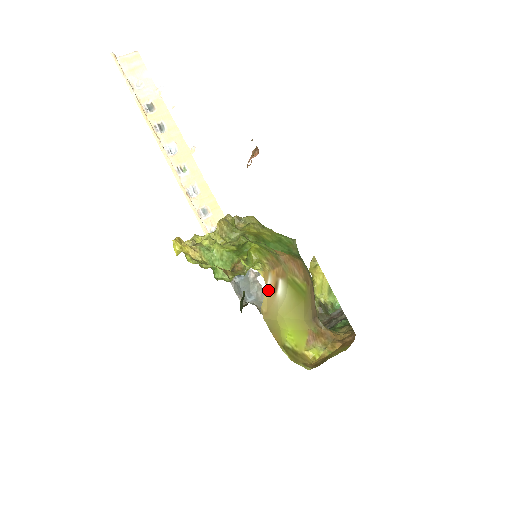
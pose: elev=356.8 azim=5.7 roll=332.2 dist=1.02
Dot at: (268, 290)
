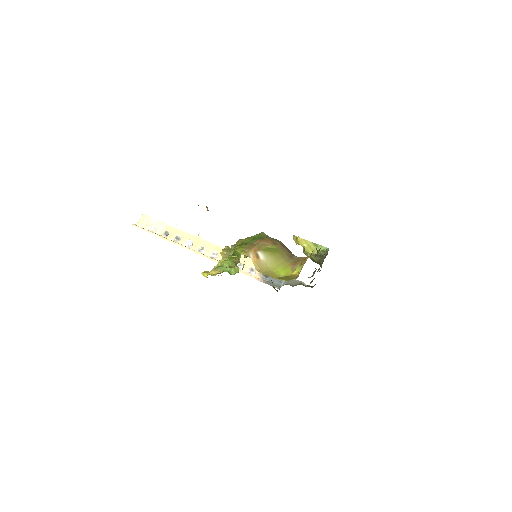
Dot at: (253, 259)
